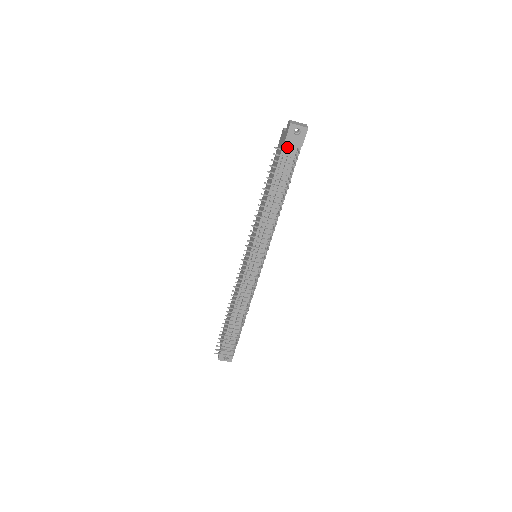
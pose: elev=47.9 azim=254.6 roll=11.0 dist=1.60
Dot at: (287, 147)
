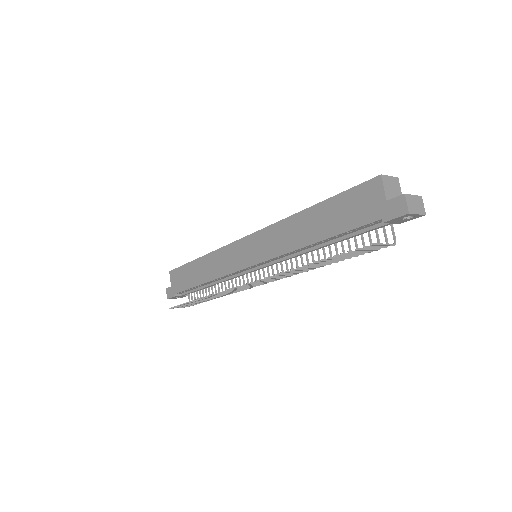
Dot at: (380, 221)
